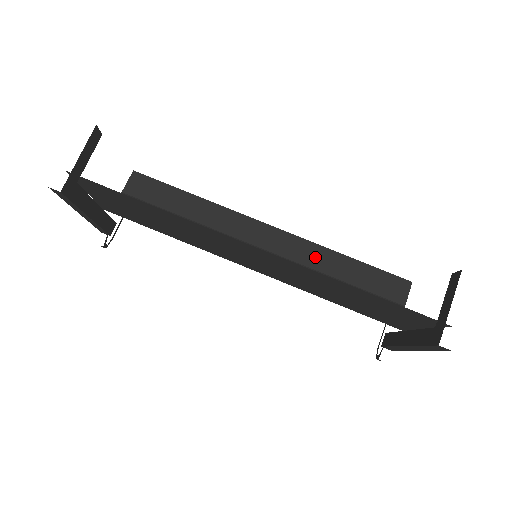
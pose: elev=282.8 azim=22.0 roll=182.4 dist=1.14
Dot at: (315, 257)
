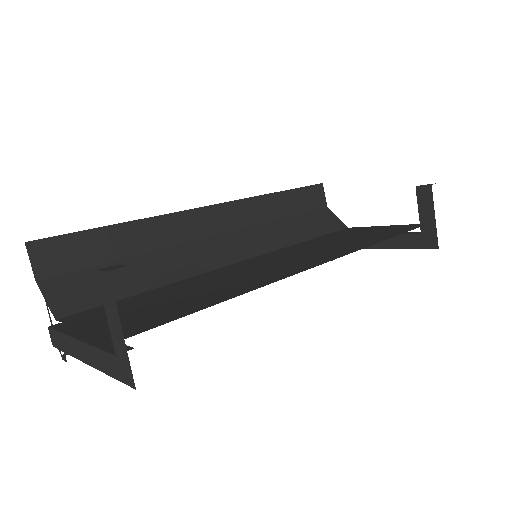
Dot at: (259, 211)
